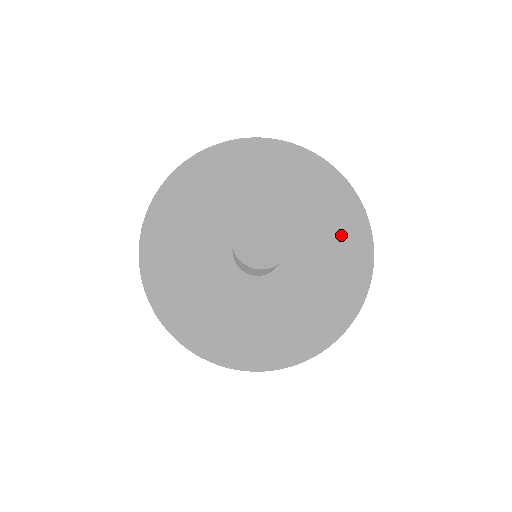
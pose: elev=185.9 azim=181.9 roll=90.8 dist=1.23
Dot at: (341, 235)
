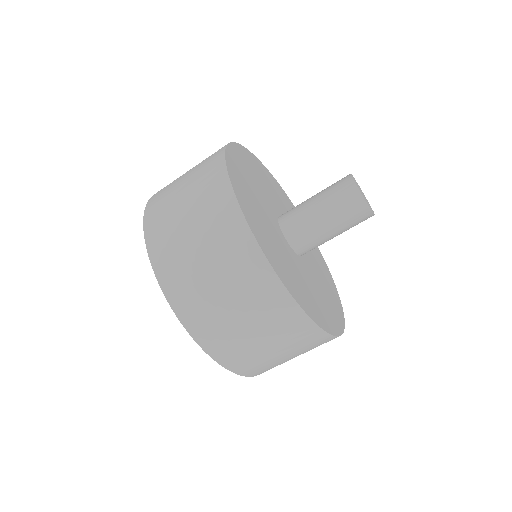
Dot at: occluded
